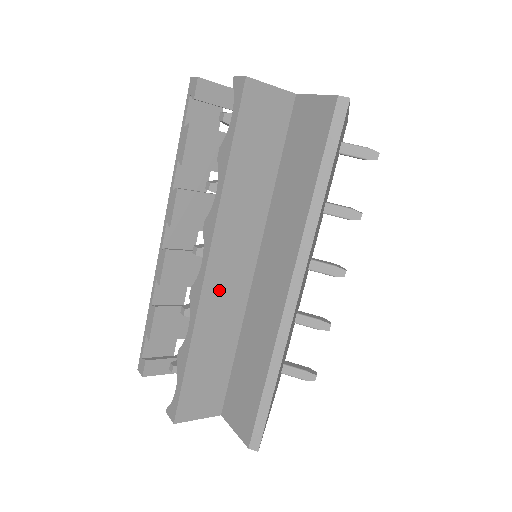
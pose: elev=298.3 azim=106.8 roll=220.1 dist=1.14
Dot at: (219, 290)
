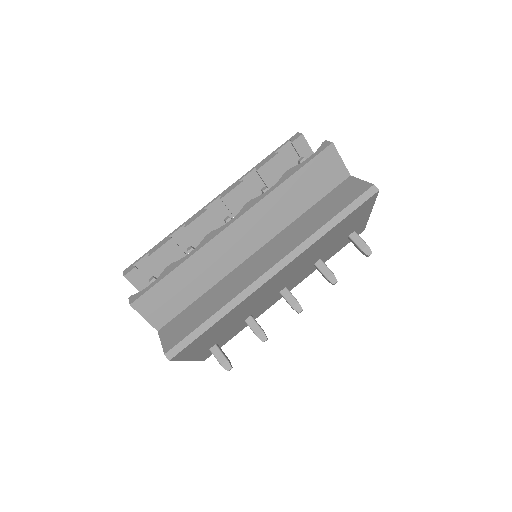
Dot at: (226, 244)
